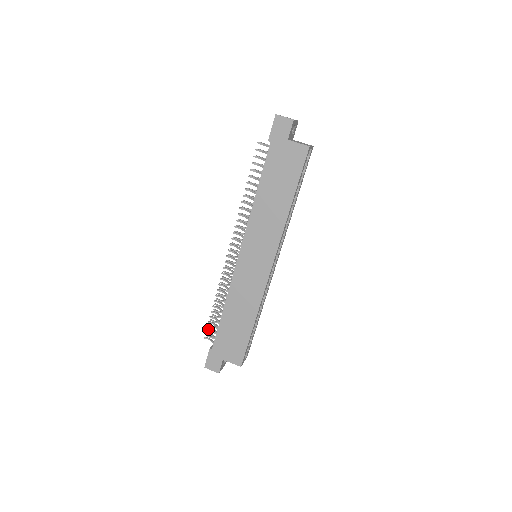
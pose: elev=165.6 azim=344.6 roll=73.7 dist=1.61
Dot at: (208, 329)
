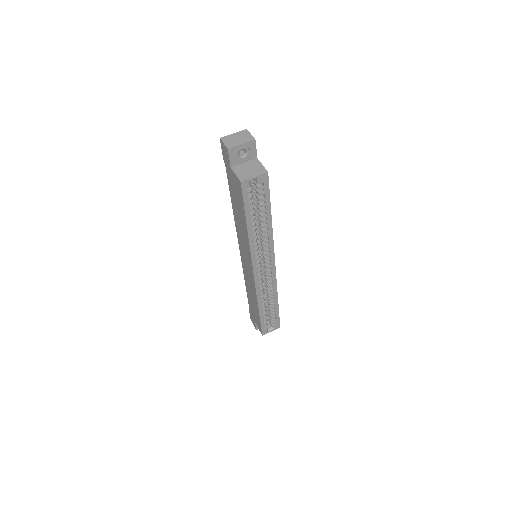
Dot at: occluded
